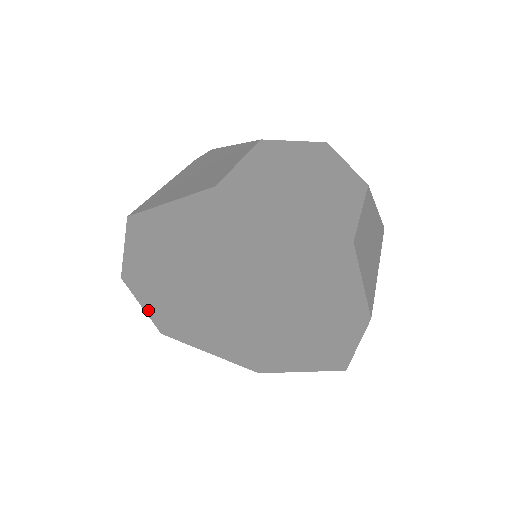
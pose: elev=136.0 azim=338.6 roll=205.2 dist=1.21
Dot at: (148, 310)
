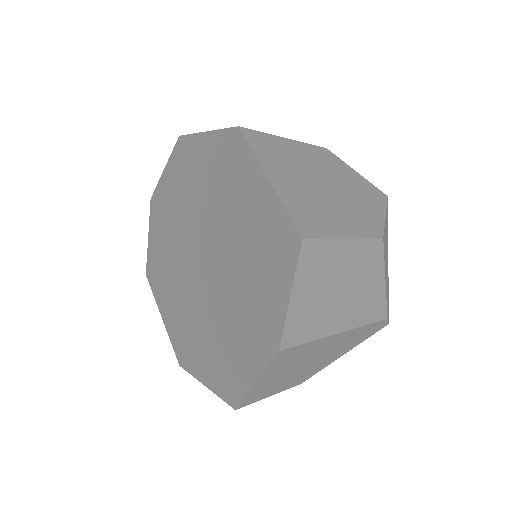
Dot at: (150, 243)
